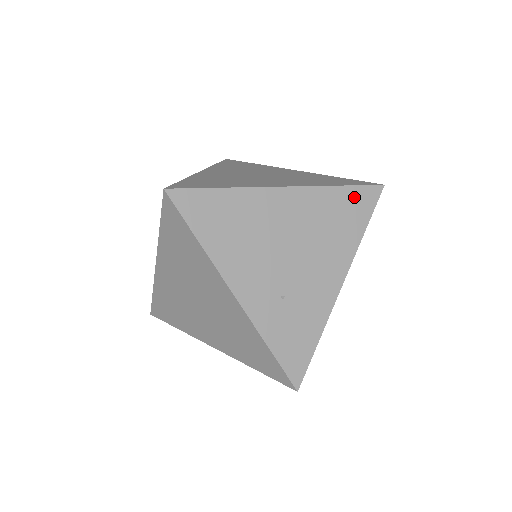
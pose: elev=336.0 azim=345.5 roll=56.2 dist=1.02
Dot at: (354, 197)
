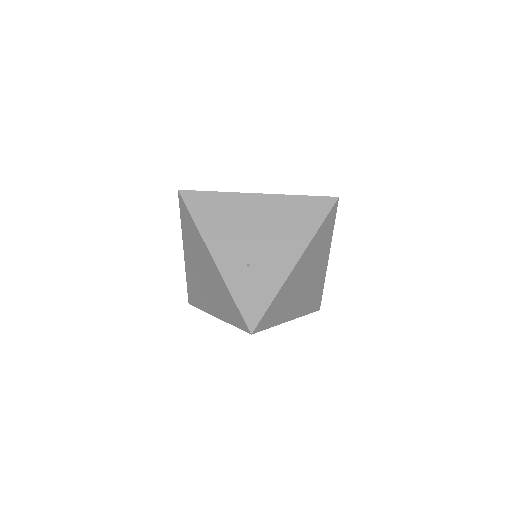
Dot at: (312, 204)
